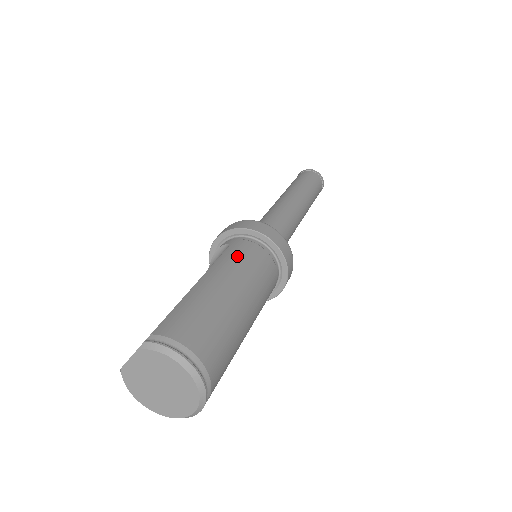
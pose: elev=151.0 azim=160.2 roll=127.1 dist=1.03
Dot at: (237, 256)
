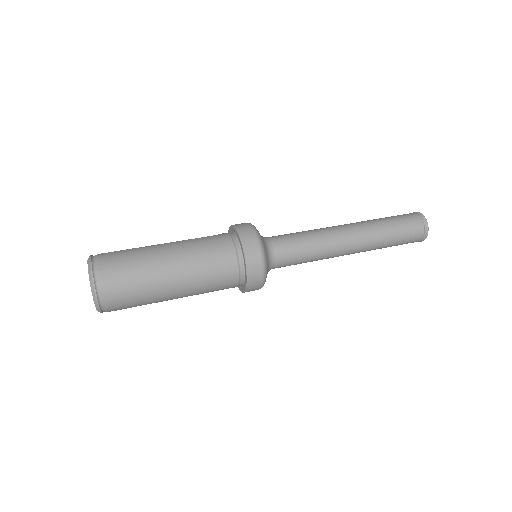
Dot at: (205, 242)
